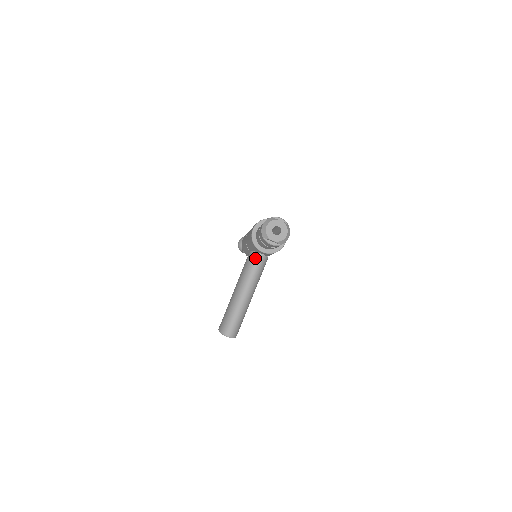
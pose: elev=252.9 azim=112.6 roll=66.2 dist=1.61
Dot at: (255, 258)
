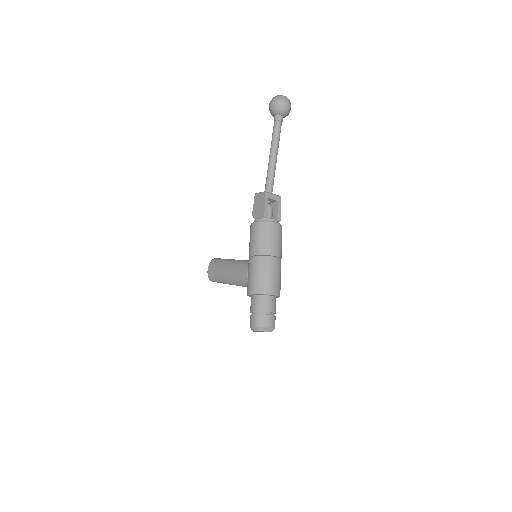
Dot at: occluded
